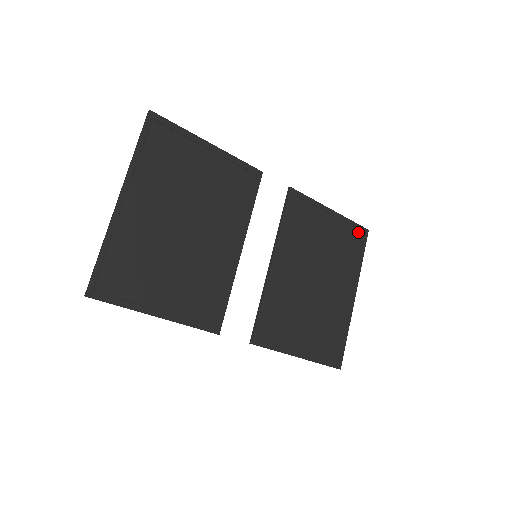
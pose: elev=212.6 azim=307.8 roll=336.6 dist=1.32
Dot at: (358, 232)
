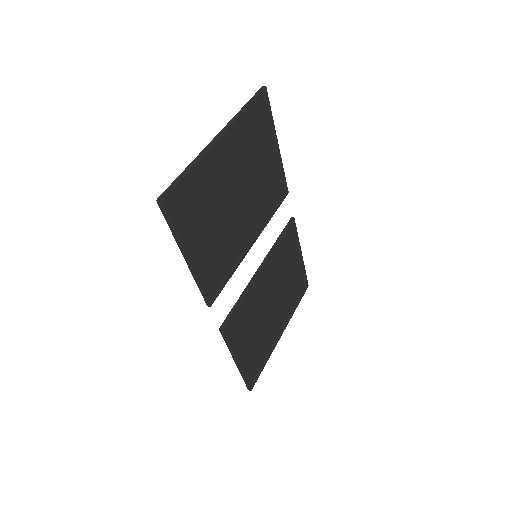
Dot at: (304, 283)
